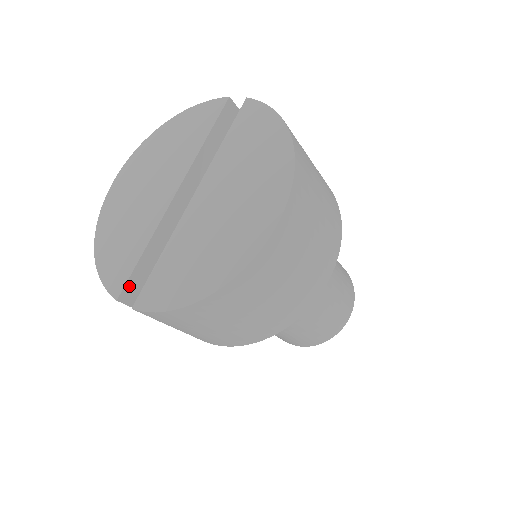
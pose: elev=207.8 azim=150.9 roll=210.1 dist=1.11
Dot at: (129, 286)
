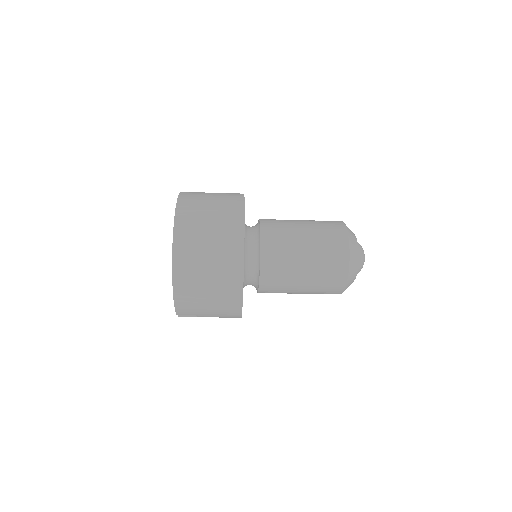
Dot at: occluded
